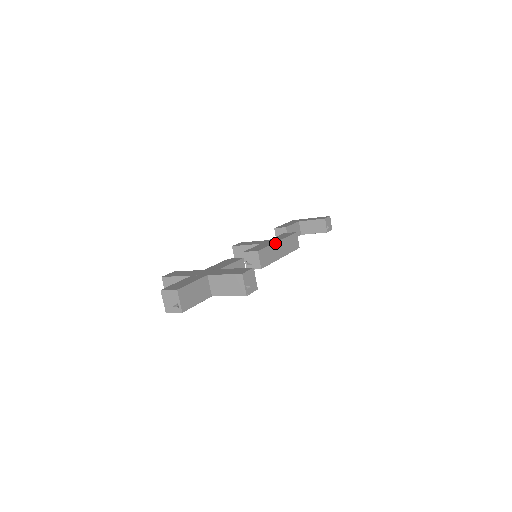
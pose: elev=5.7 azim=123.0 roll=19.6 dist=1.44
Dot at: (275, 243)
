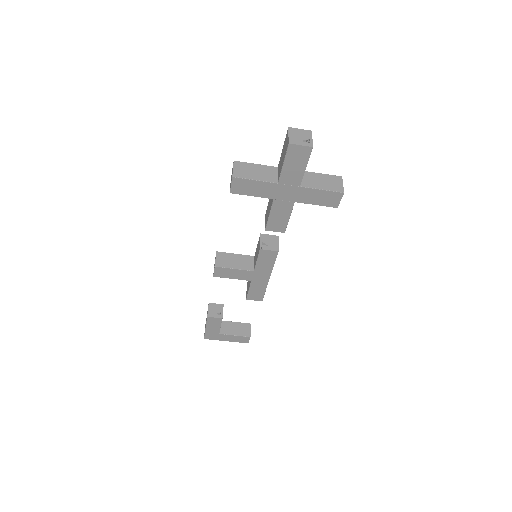
Dot at: occluded
